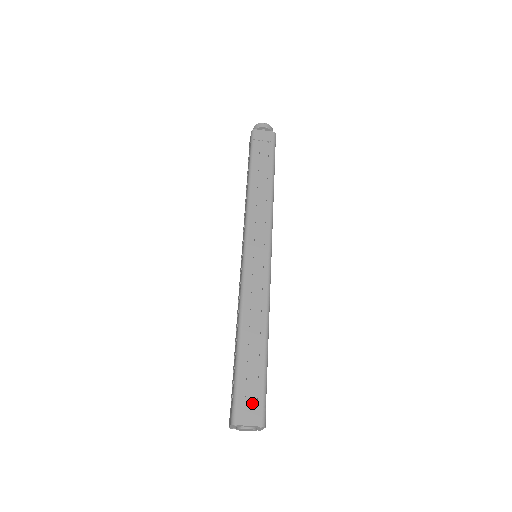
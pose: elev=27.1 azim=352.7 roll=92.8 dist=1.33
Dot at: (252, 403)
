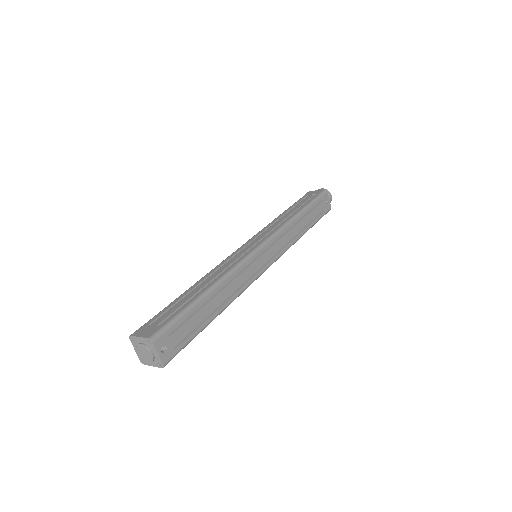
Dot at: (157, 324)
